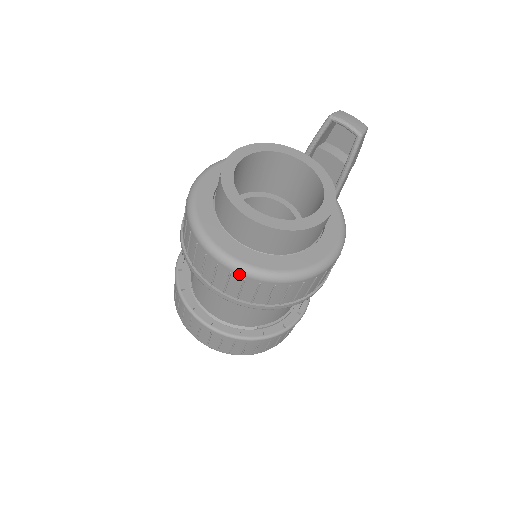
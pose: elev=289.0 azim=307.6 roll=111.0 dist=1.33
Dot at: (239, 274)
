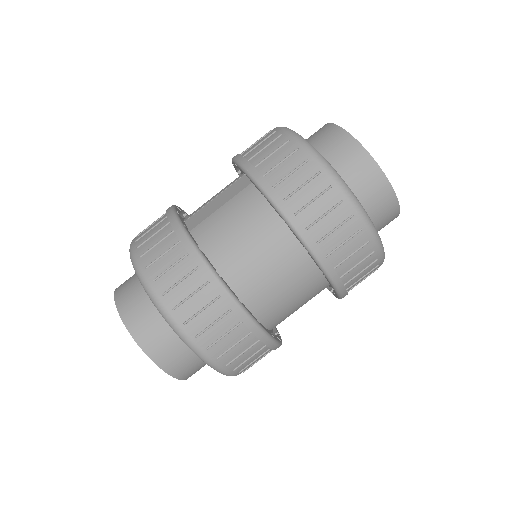
Dot at: (341, 192)
